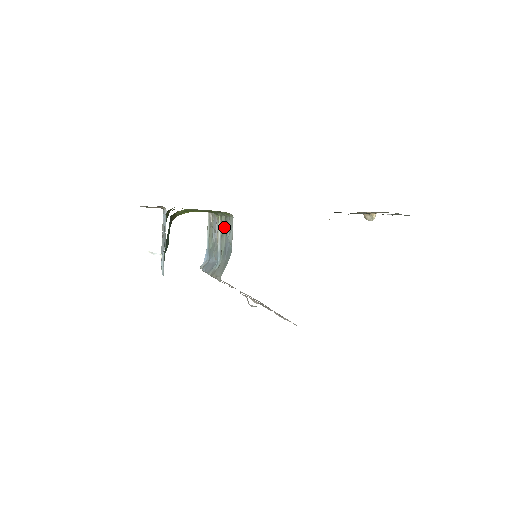
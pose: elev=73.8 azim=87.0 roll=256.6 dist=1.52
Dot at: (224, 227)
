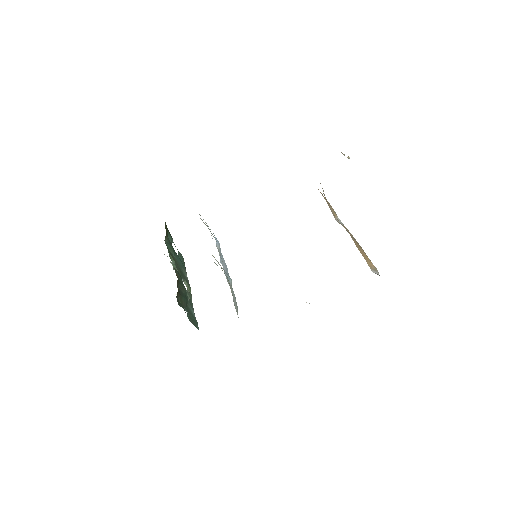
Dot at: occluded
